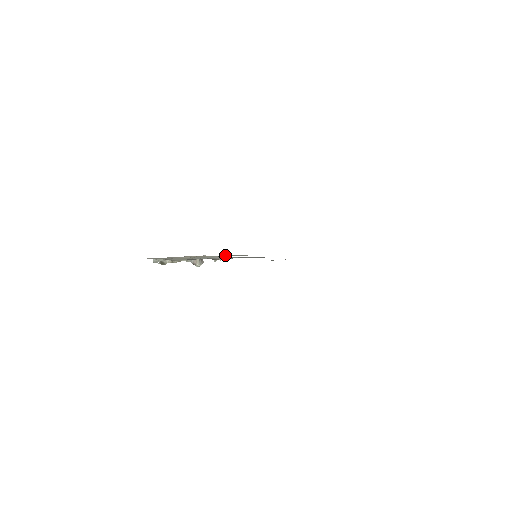
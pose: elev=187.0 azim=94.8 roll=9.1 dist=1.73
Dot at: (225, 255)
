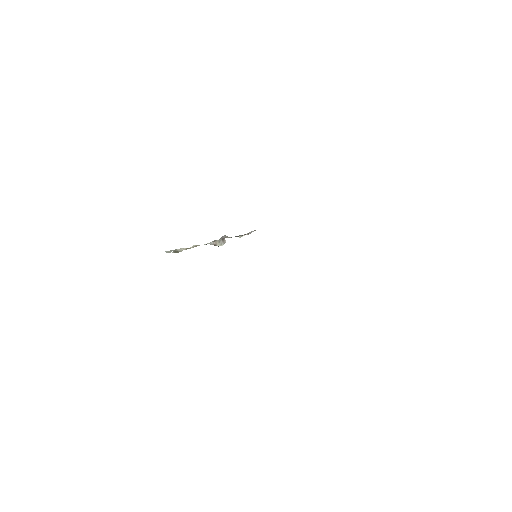
Dot at: occluded
